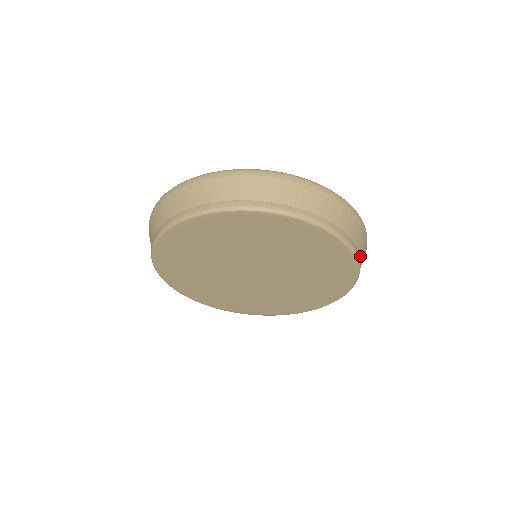
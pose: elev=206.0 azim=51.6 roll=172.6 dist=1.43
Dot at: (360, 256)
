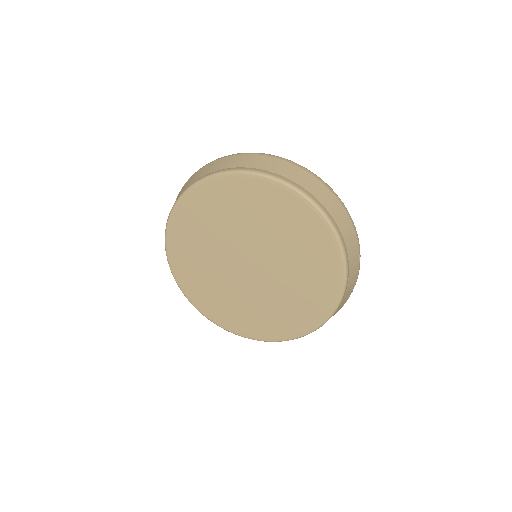
Dot at: (349, 274)
